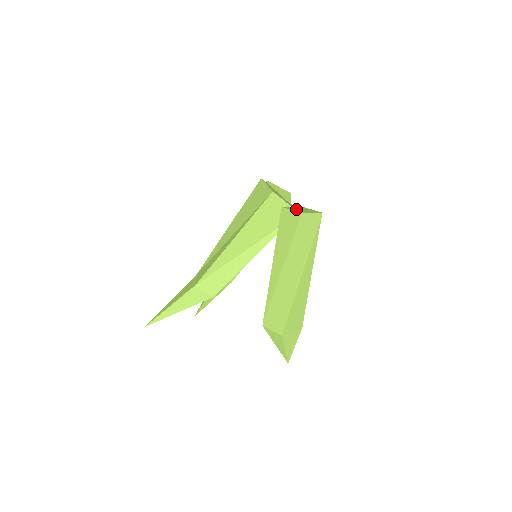
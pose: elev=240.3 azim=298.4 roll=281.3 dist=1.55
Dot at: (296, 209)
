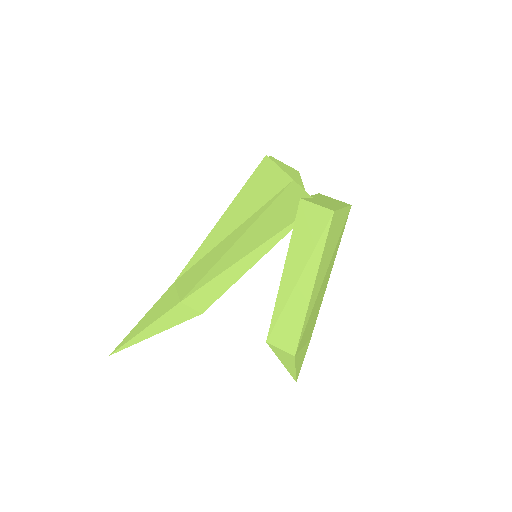
Dot at: (320, 201)
